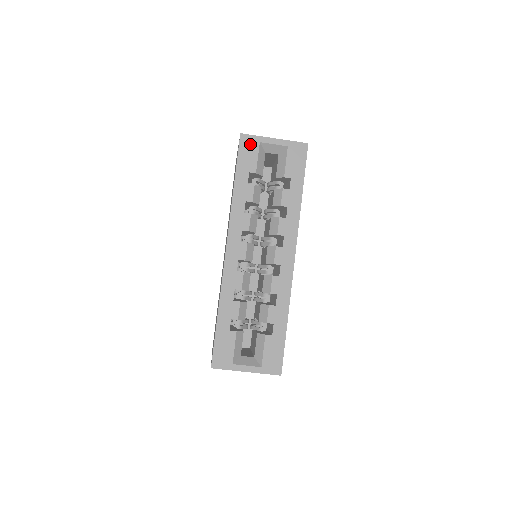
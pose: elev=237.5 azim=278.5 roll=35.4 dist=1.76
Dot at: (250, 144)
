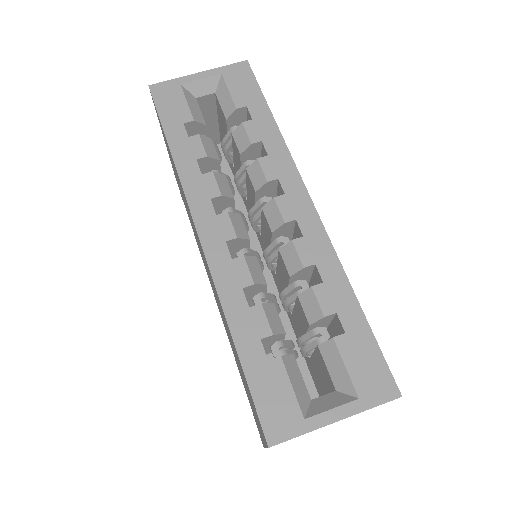
Dot at: (168, 92)
